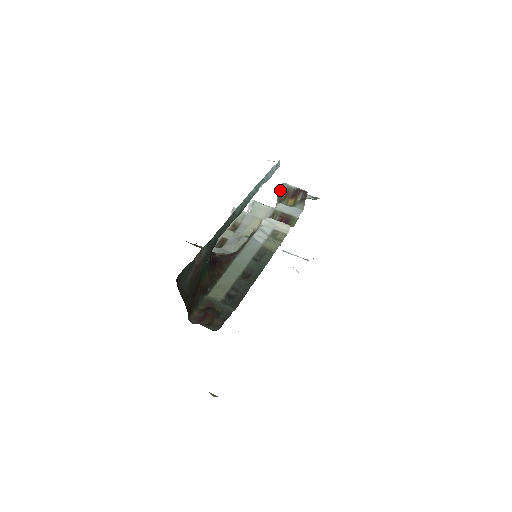
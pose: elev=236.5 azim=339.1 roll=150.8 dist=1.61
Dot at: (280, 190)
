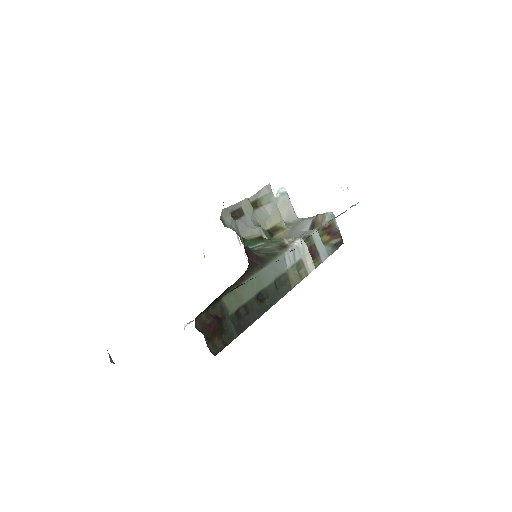
Dot at: (324, 216)
